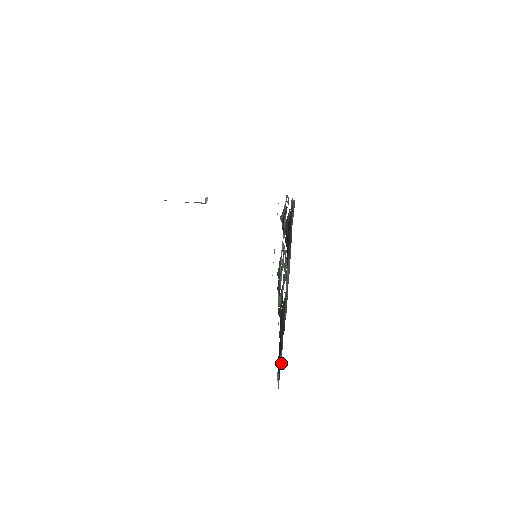
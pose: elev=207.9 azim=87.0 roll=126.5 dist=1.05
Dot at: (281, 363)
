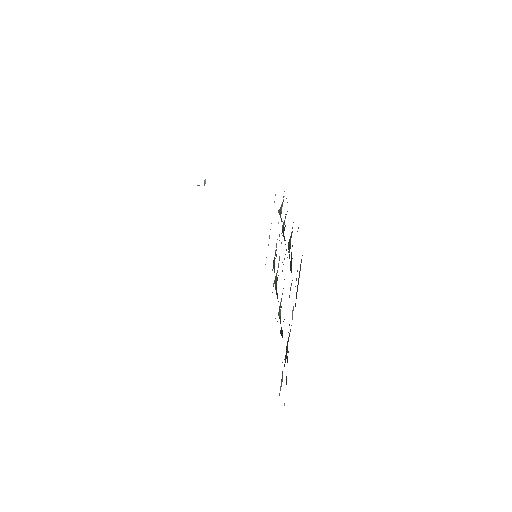
Dot at: (282, 381)
